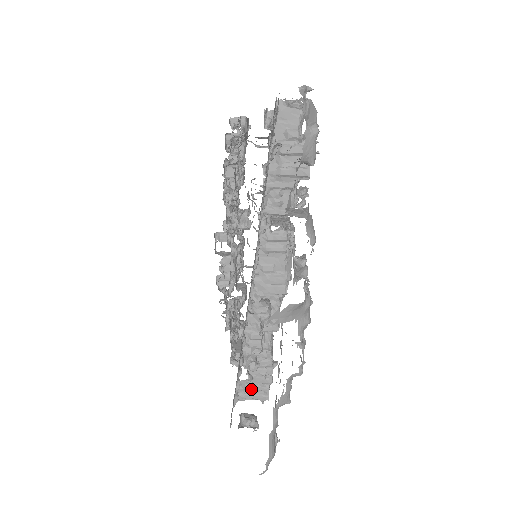
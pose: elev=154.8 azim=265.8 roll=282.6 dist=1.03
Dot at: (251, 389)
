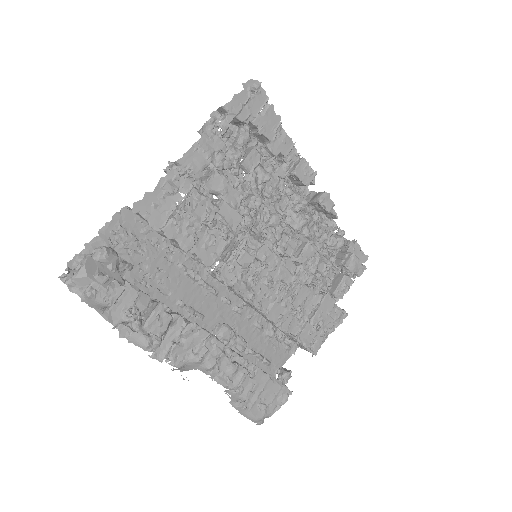
Dot at: (299, 345)
